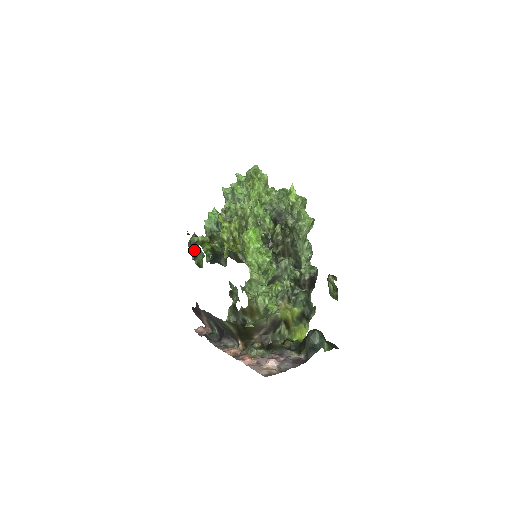
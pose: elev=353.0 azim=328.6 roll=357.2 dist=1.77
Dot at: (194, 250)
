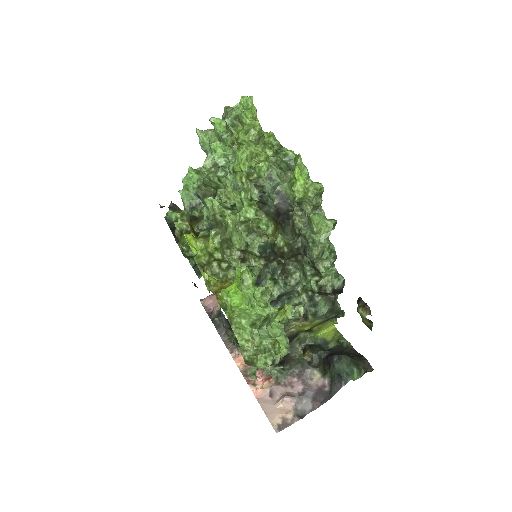
Dot at: (174, 233)
